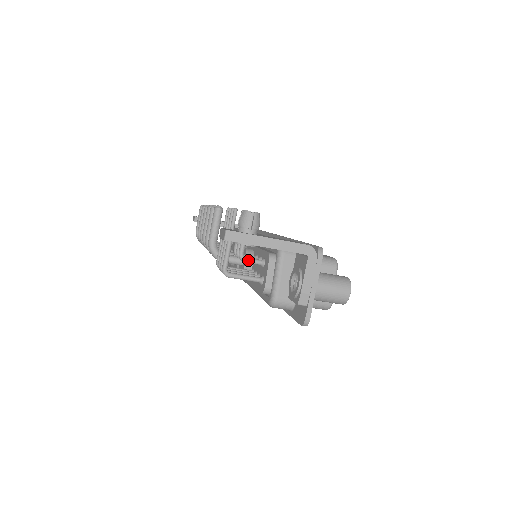
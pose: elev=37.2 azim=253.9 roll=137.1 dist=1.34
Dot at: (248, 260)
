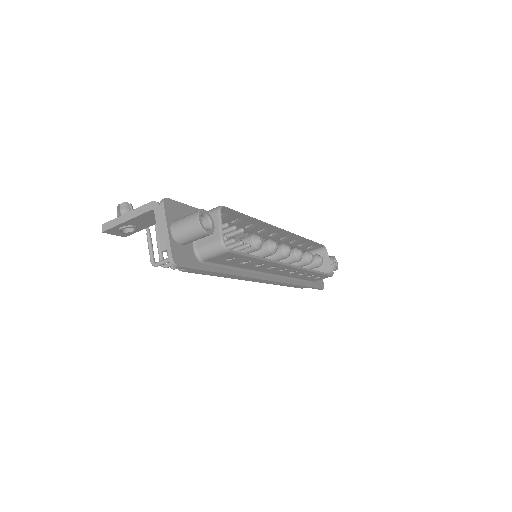
Dot at: occluded
